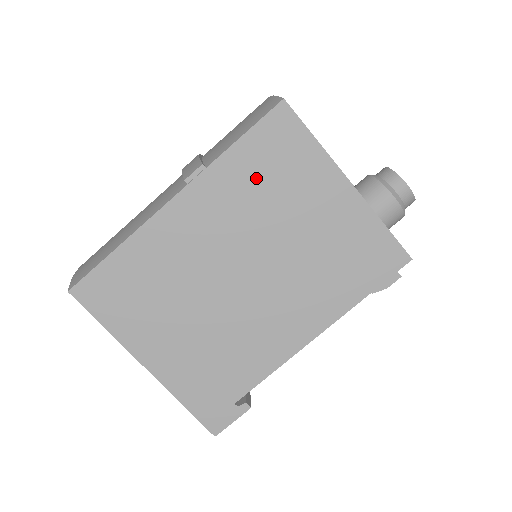
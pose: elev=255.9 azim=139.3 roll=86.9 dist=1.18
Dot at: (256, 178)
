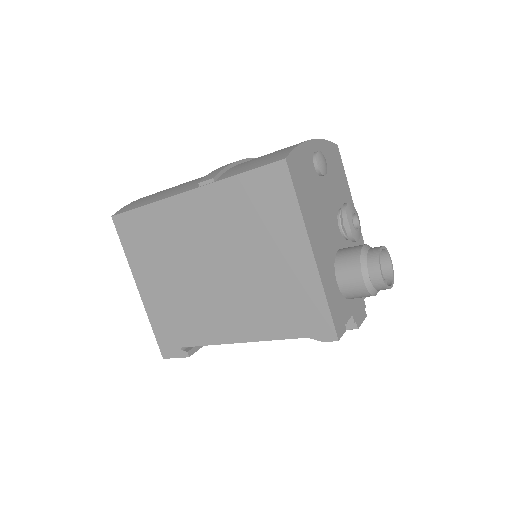
Dot at: (245, 208)
